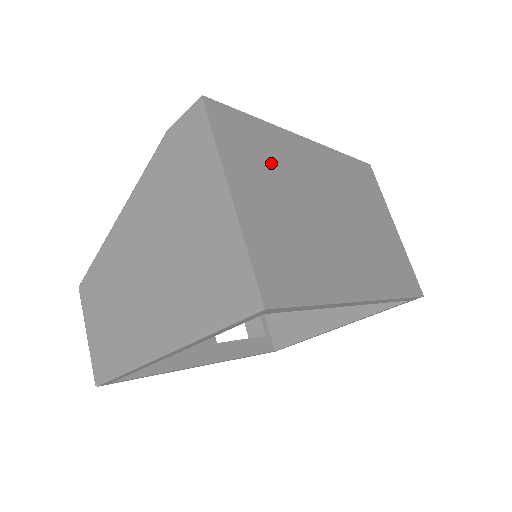
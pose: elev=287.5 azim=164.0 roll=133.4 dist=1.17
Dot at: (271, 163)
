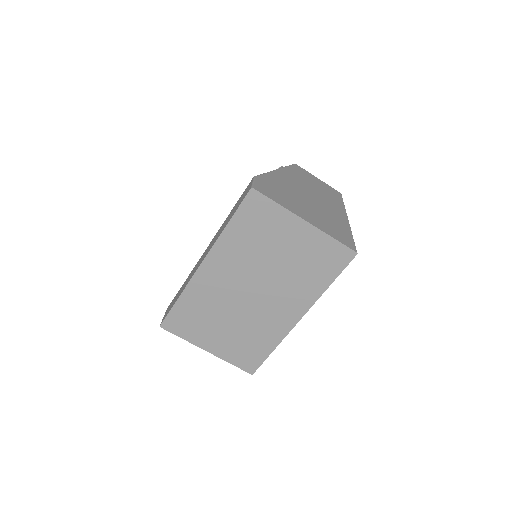
Dot at: (204, 314)
